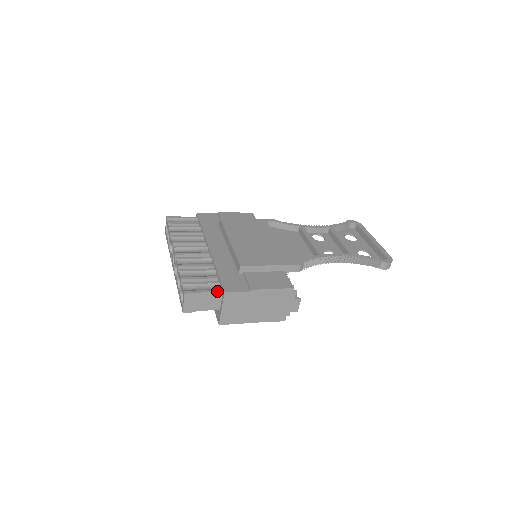
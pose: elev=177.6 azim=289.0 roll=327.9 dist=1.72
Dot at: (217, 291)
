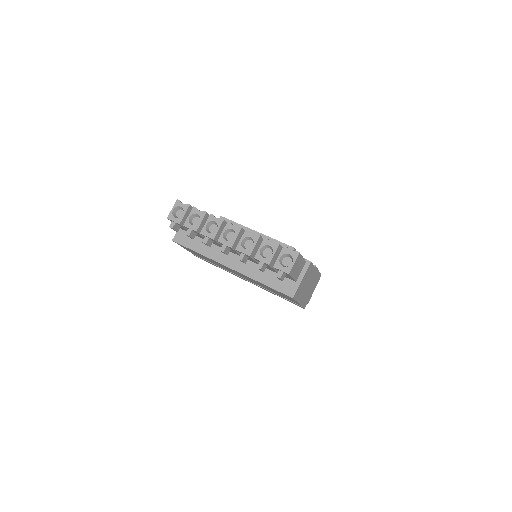
Dot at: (304, 260)
